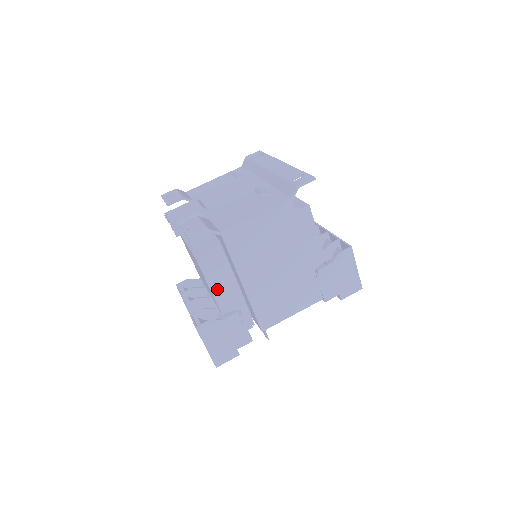
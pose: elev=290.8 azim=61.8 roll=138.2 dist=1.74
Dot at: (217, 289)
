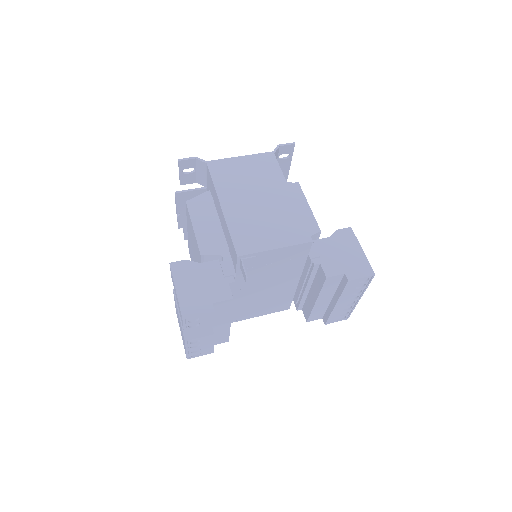
Dot at: (200, 229)
